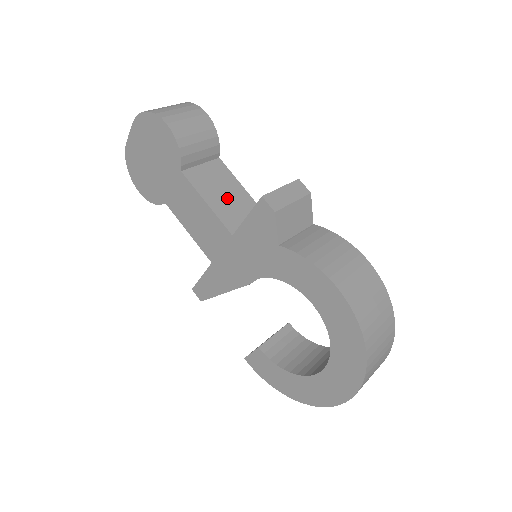
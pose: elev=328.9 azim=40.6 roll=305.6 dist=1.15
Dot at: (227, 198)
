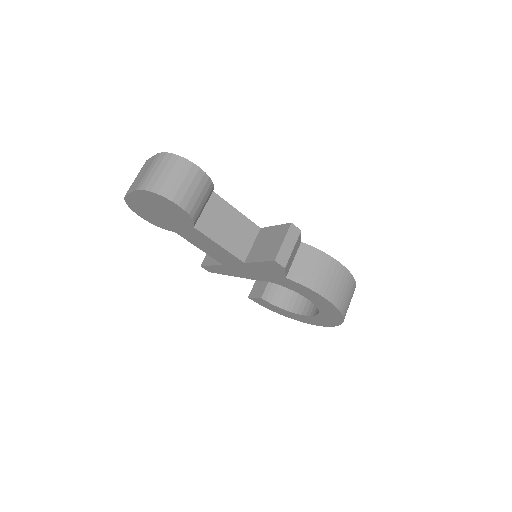
Dot at: (231, 230)
